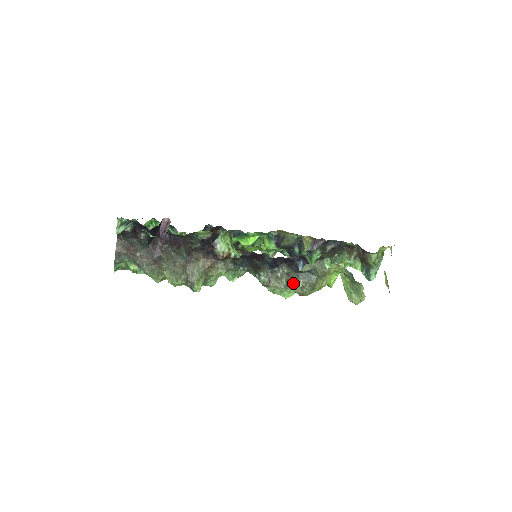
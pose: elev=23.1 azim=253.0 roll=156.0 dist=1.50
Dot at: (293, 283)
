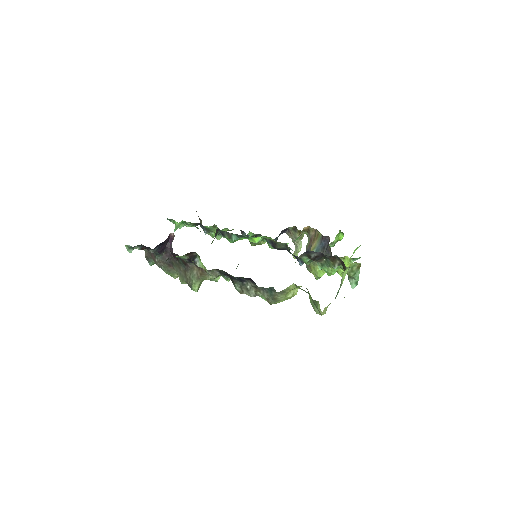
Dot at: (261, 294)
